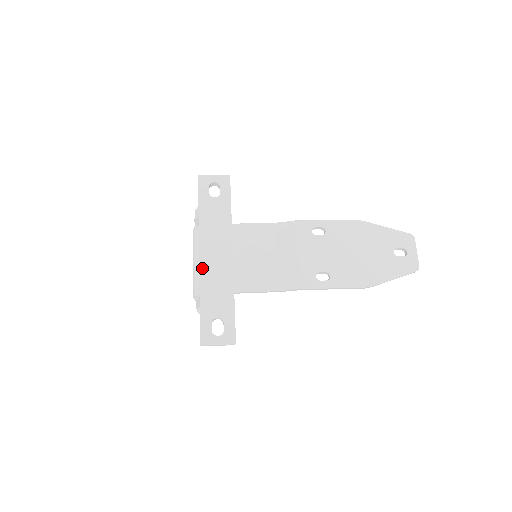
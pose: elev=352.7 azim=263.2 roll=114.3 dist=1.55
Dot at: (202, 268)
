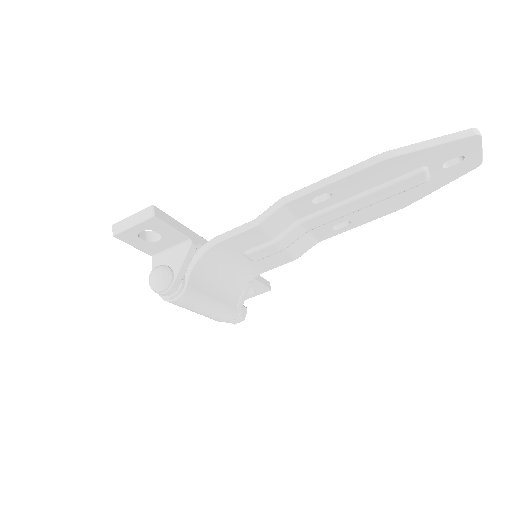
Dot at: occluded
